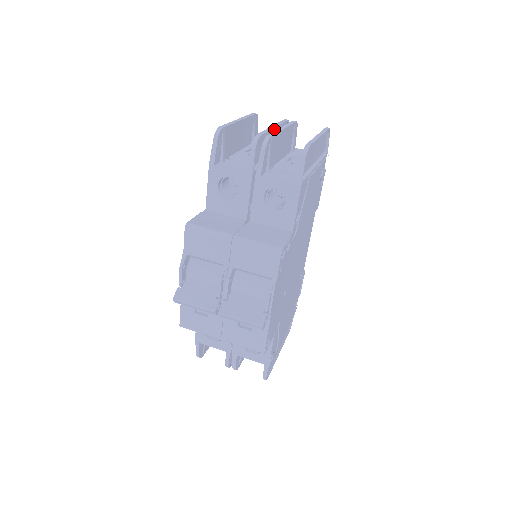
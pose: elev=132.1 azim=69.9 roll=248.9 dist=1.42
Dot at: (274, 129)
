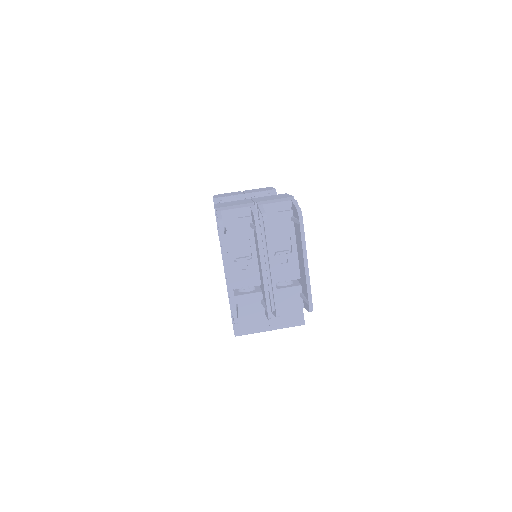
Dot at: (265, 273)
